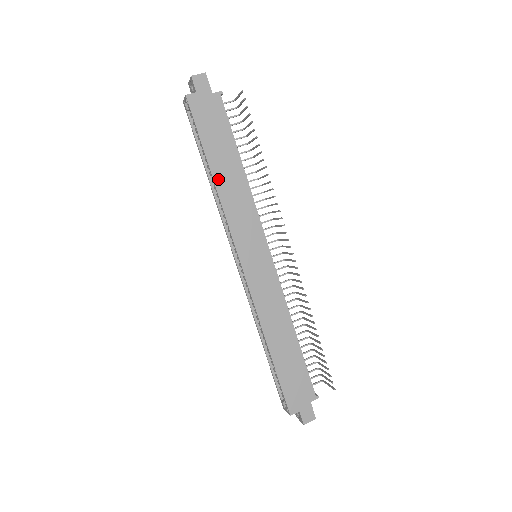
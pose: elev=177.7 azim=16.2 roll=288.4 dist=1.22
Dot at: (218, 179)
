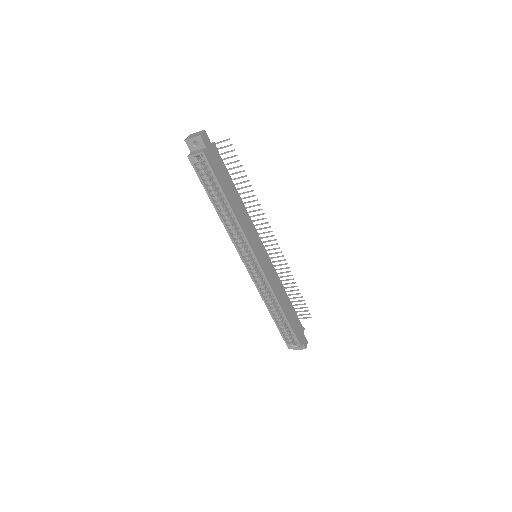
Dot at: (235, 210)
